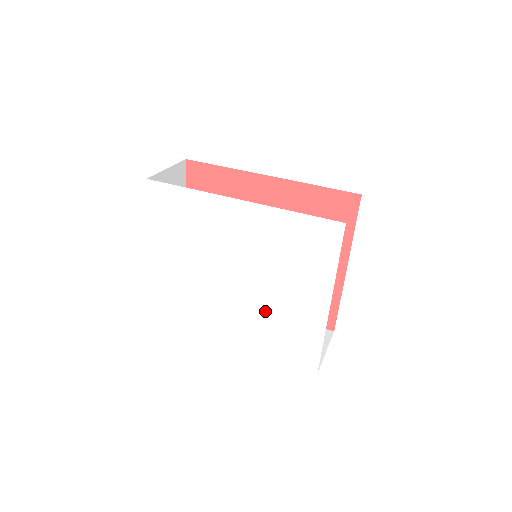
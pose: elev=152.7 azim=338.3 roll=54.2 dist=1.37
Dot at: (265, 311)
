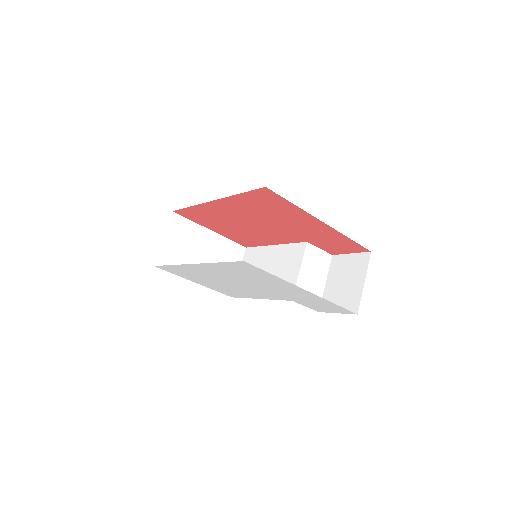
Dot at: (285, 297)
